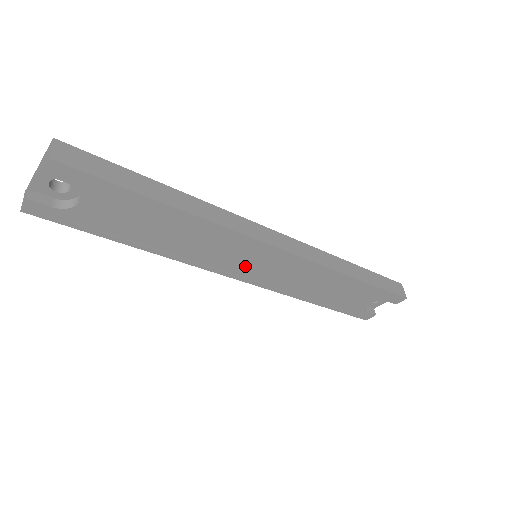
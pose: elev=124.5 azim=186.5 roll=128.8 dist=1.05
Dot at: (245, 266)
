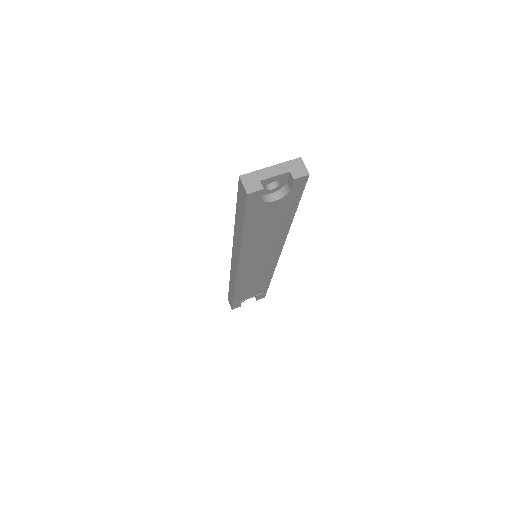
Dot at: (253, 262)
